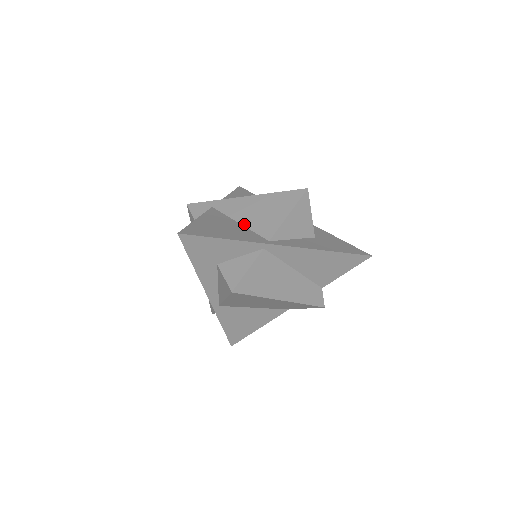
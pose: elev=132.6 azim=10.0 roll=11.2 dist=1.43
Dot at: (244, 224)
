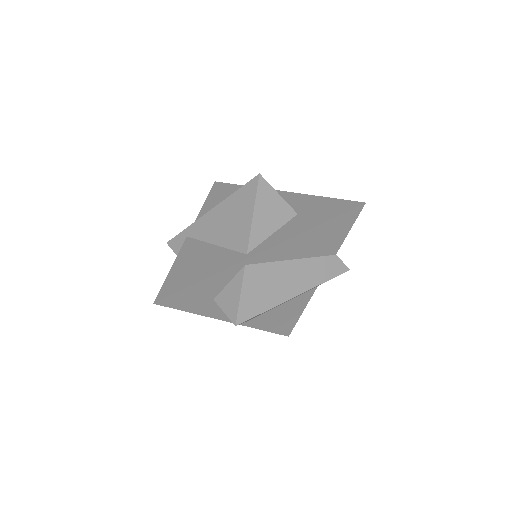
Dot at: (219, 244)
